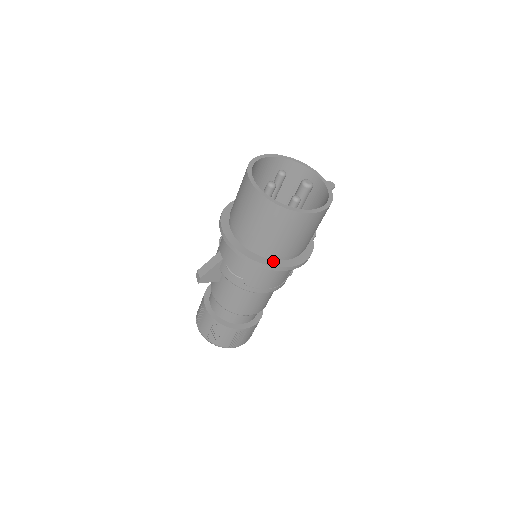
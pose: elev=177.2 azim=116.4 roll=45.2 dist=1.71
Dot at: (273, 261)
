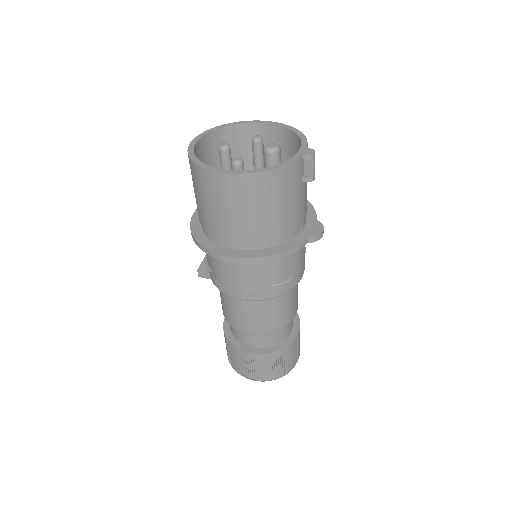
Dot at: (218, 246)
